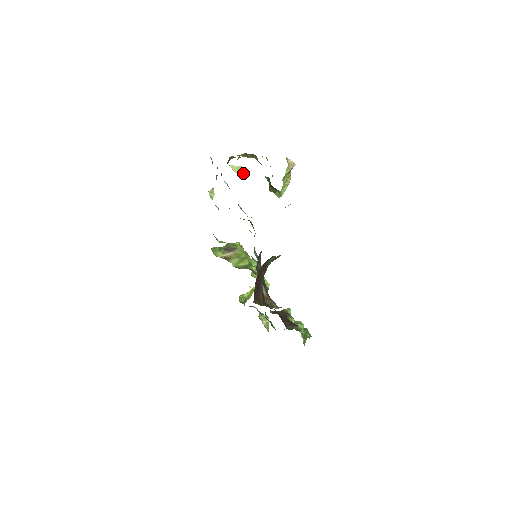
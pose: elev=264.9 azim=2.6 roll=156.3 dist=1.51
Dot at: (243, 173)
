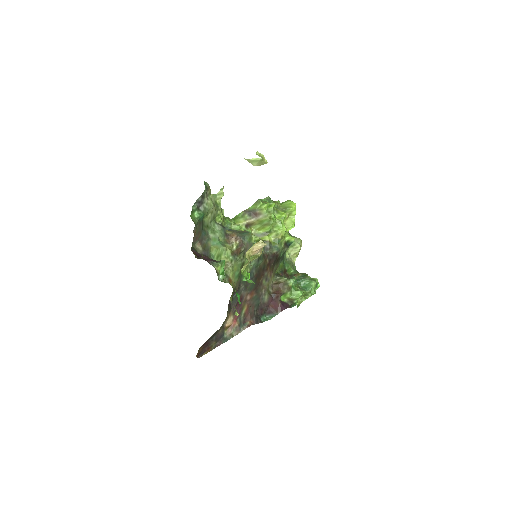
Dot at: (262, 162)
